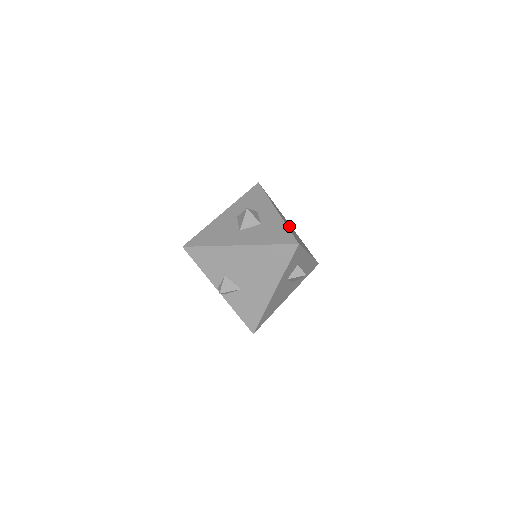
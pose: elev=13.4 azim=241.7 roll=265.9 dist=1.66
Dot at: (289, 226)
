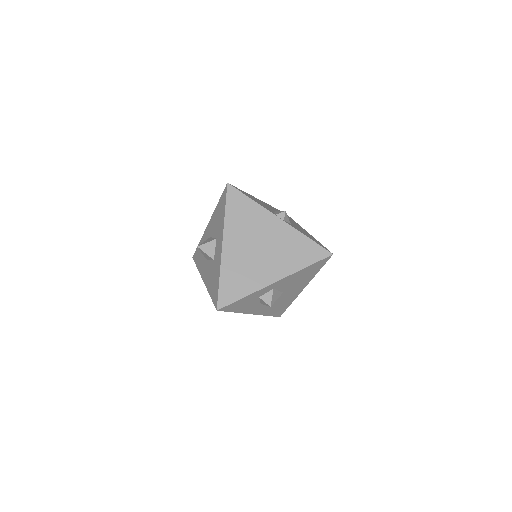
Dot at: (250, 250)
